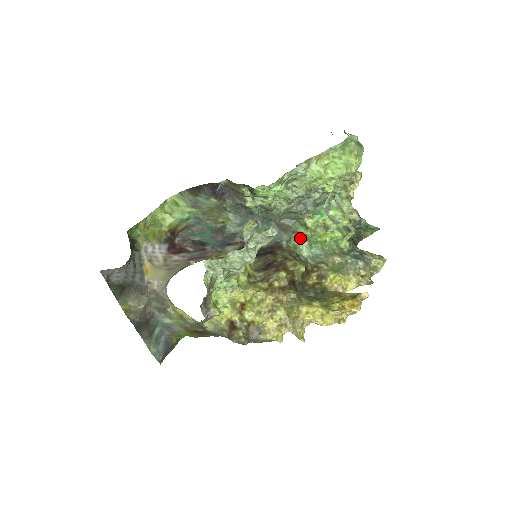
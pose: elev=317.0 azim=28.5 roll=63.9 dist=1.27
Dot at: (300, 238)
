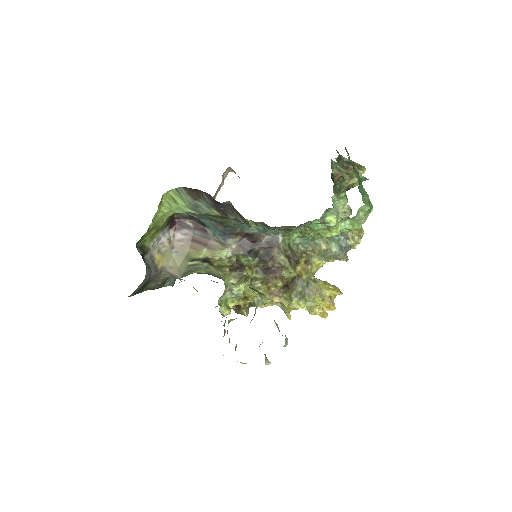
Dot at: (295, 232)
